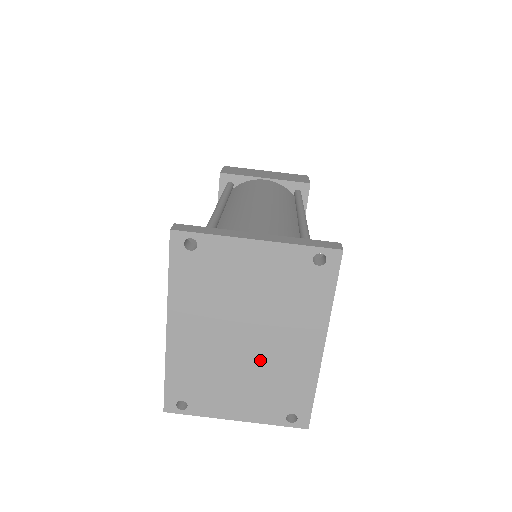
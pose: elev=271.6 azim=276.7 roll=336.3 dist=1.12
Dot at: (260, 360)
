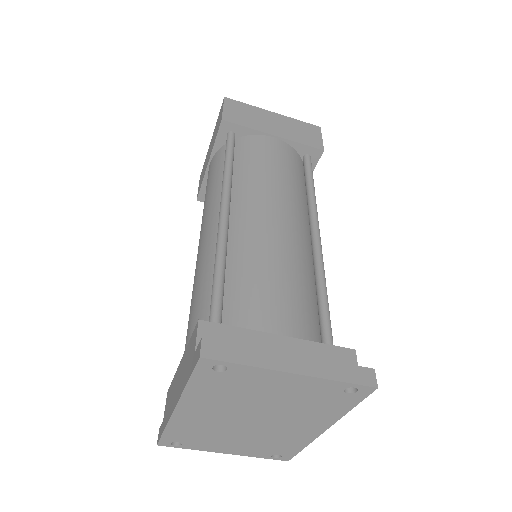
Dot at: (262, 431)
